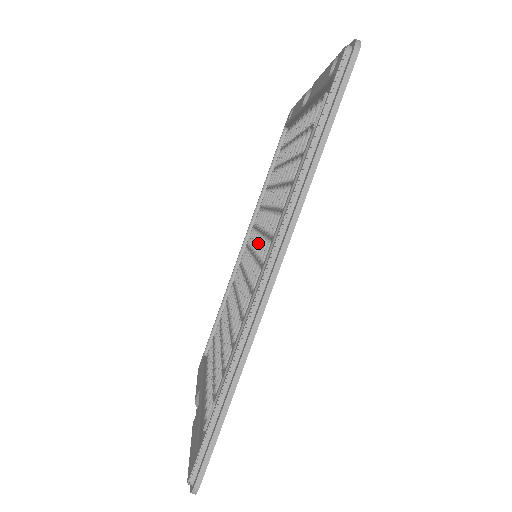
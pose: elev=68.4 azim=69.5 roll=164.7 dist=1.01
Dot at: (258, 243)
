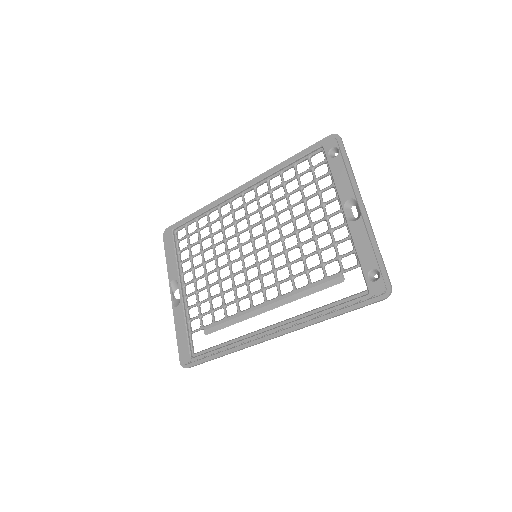
Dot at: (261, 248)
